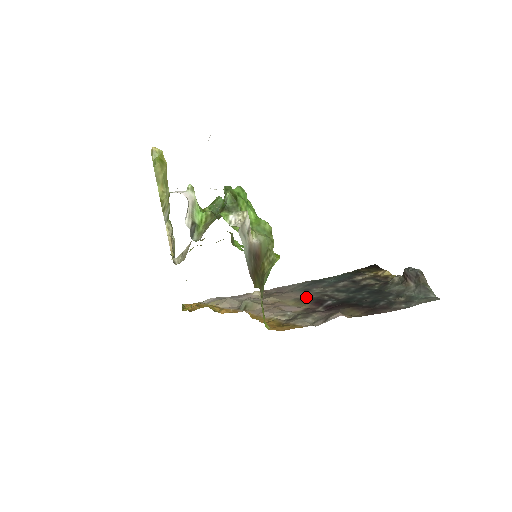
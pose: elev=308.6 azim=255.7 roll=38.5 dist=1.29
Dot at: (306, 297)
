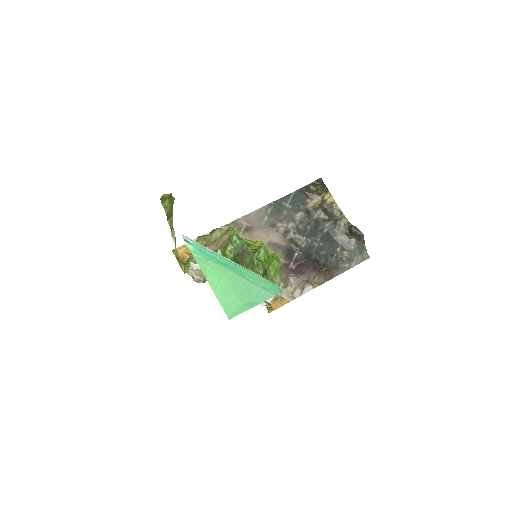
Dot at: (276, 242)
